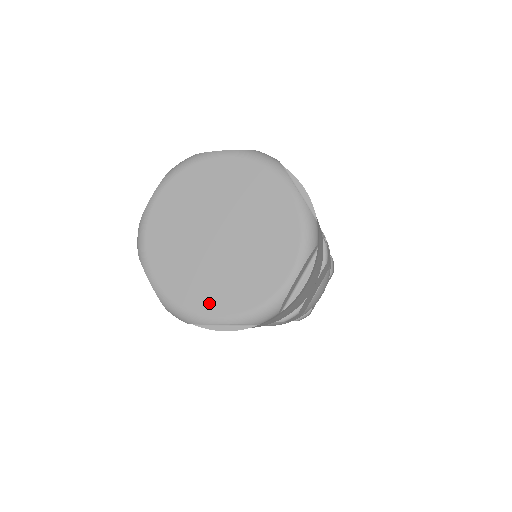
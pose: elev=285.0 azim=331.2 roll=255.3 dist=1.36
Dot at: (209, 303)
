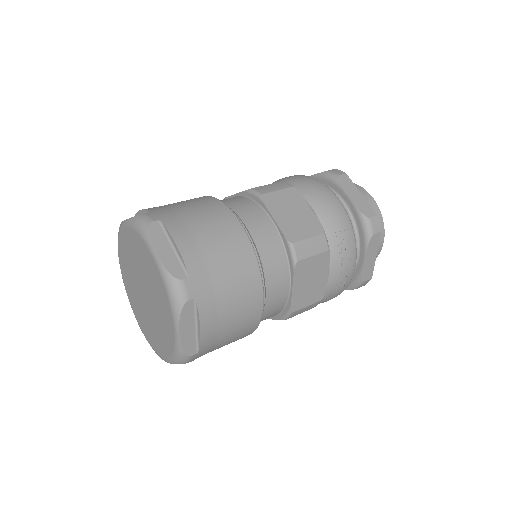
Dot at: (135, 311)
